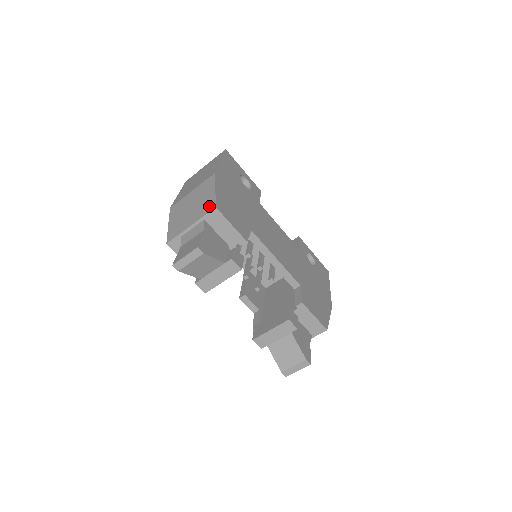
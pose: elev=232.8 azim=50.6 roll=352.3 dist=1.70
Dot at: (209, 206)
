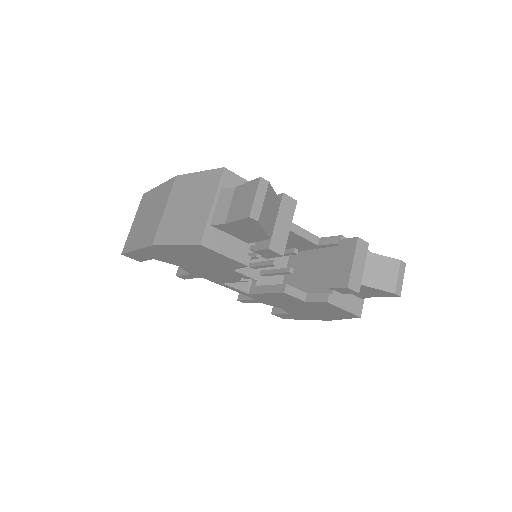
Dot at: (213, 177)
